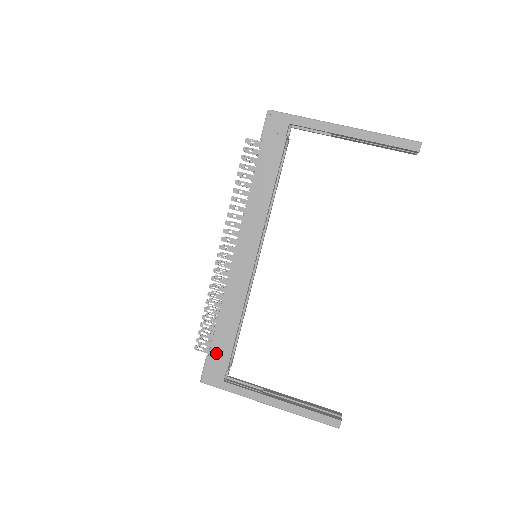
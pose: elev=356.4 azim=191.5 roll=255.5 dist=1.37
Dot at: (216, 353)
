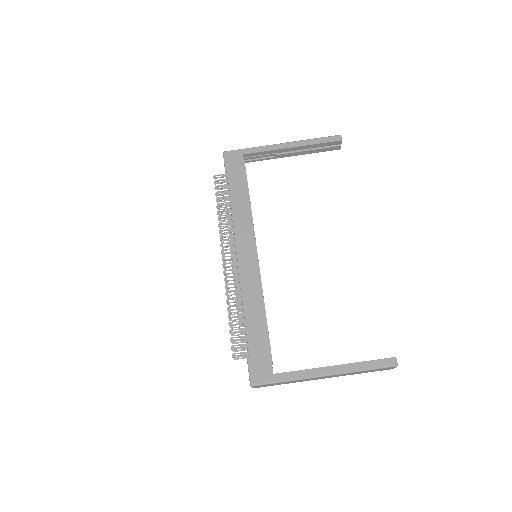
Dot at: (255, 350)
